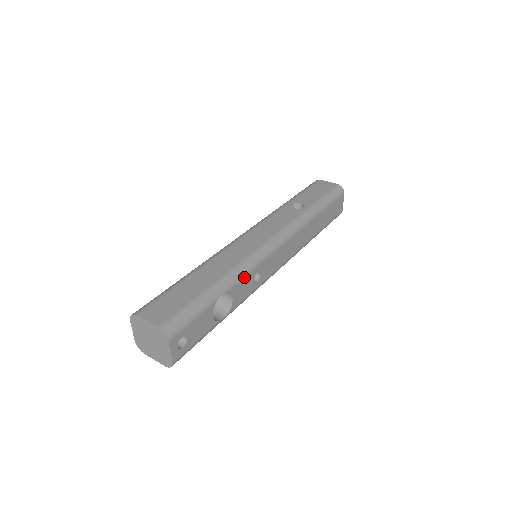
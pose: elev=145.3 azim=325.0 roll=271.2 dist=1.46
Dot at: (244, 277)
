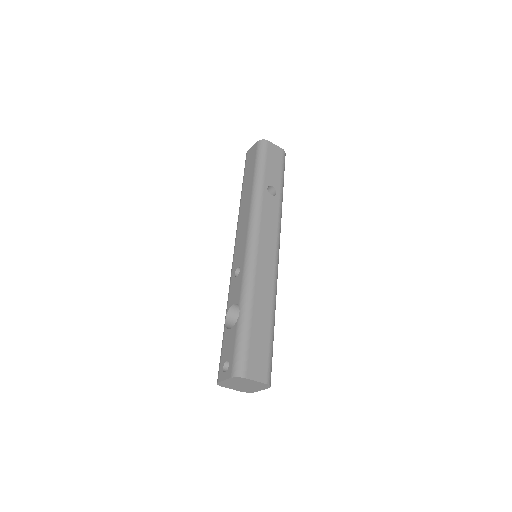
Dot at: occluded
